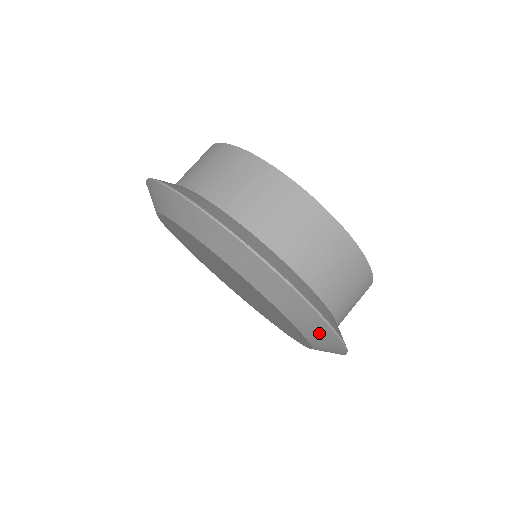
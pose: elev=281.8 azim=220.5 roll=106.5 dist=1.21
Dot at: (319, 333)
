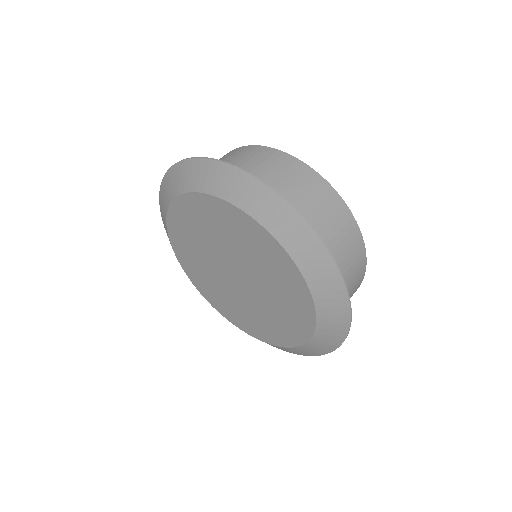
Dot at: (302, 242)
